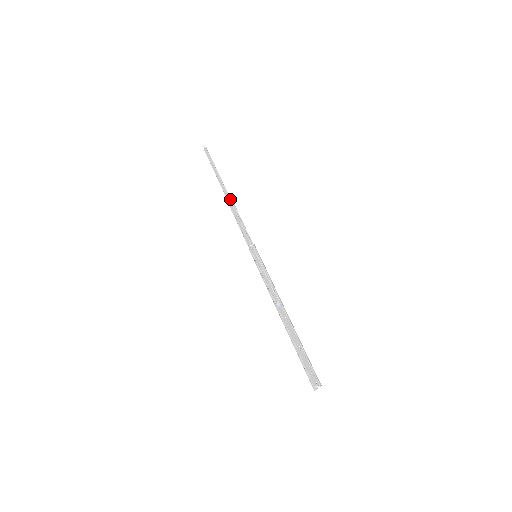
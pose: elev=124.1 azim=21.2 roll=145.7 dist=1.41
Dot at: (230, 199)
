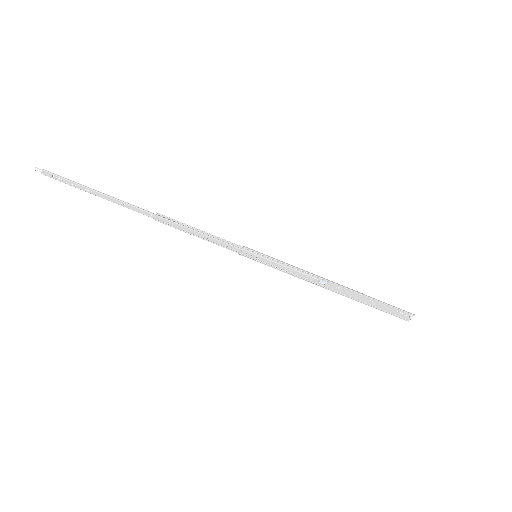
Dot at: (160, 217)
